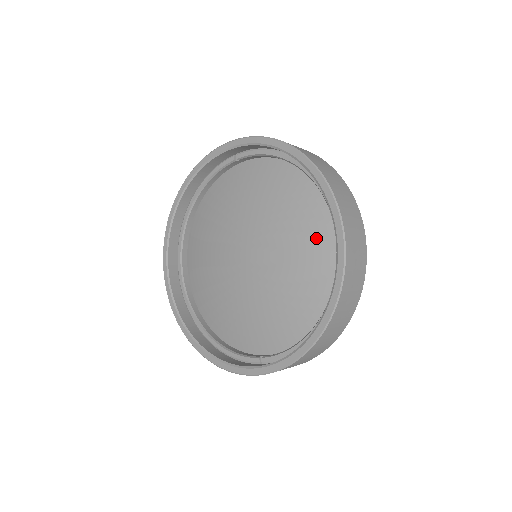
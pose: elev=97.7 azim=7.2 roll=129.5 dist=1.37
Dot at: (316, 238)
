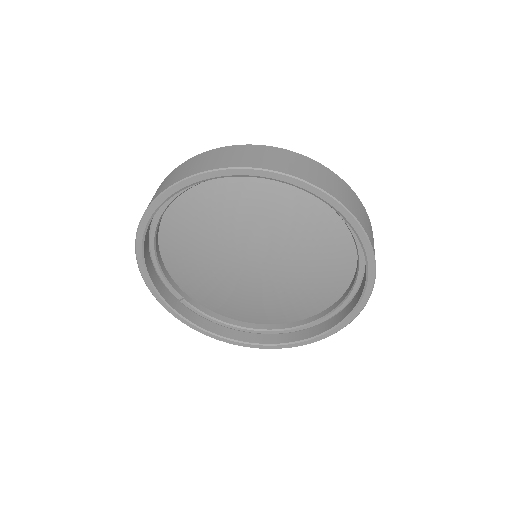
Dot at: (300, 308)
